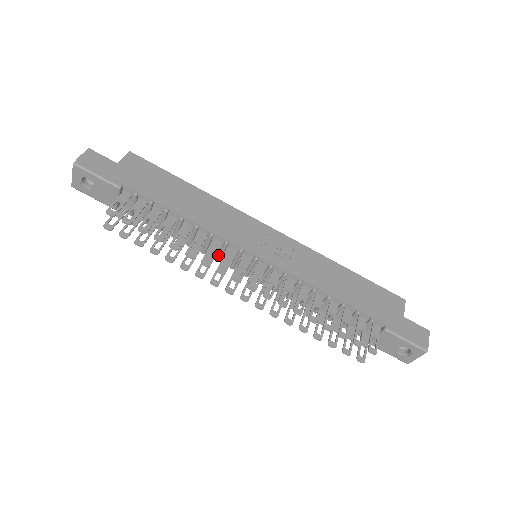
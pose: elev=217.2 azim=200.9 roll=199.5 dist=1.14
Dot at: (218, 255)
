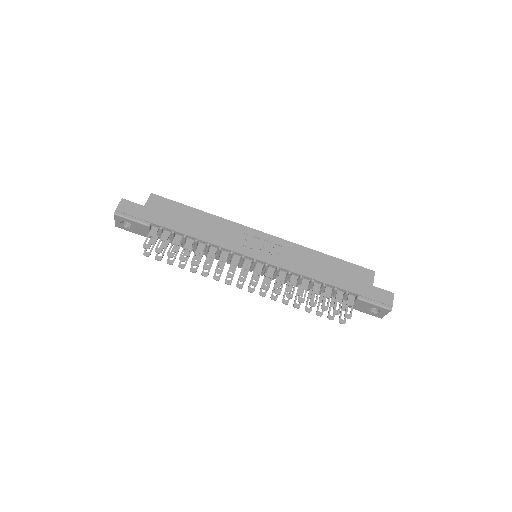
Dot at: (228, 260)
